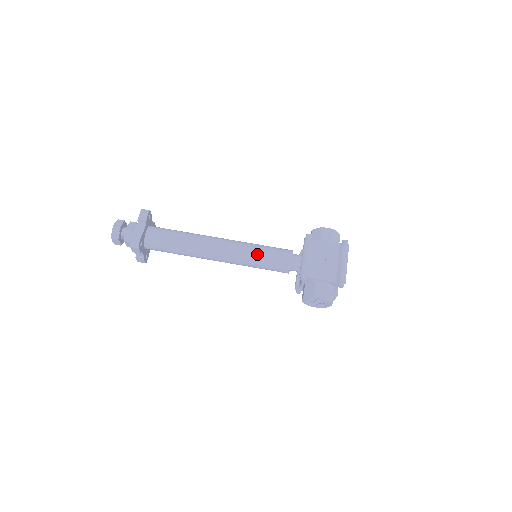
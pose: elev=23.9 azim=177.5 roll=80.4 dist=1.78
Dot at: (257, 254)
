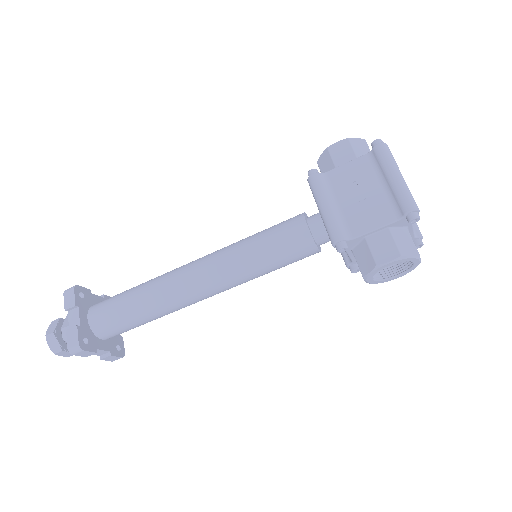
Dot at: (251, 253)
